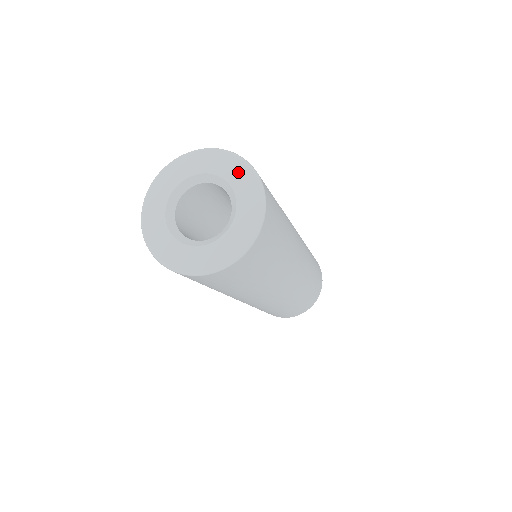
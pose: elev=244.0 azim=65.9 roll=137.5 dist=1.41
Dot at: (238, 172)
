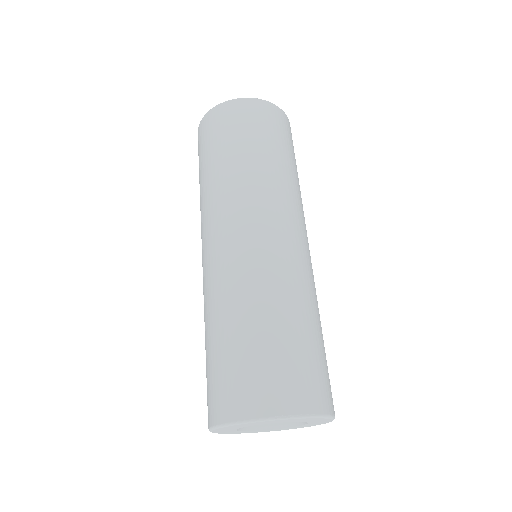
Dot at: occluded
